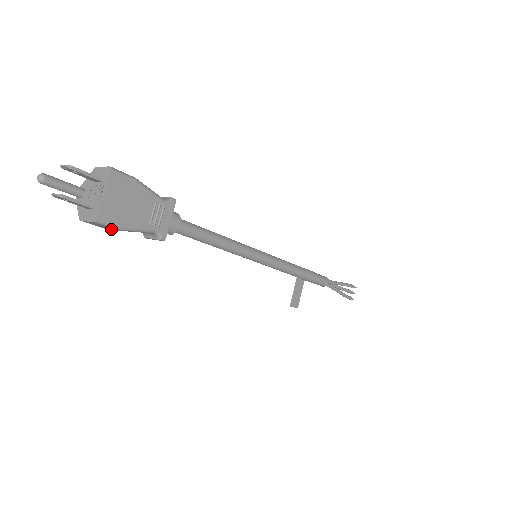
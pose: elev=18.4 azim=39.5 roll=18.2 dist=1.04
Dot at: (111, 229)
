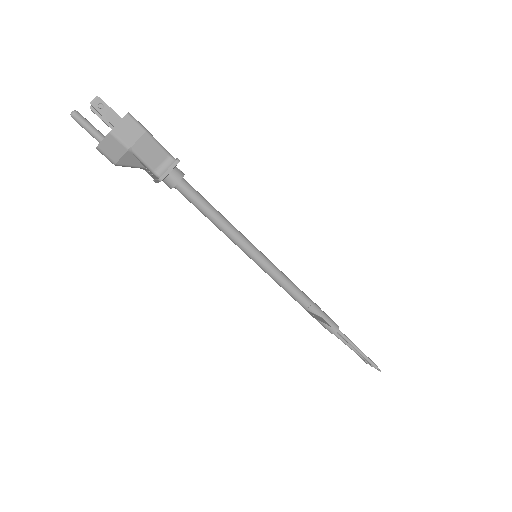
Dot at: (137, 138)
